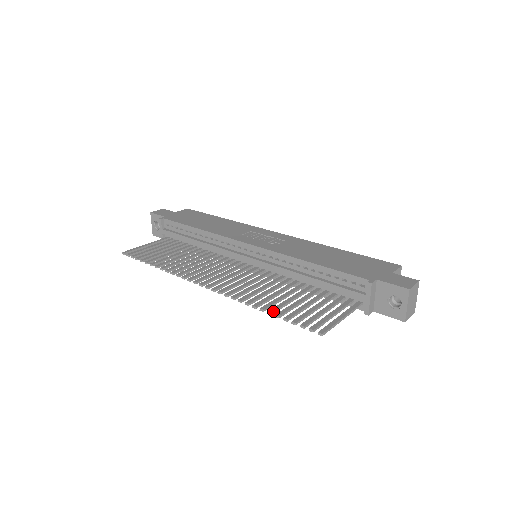
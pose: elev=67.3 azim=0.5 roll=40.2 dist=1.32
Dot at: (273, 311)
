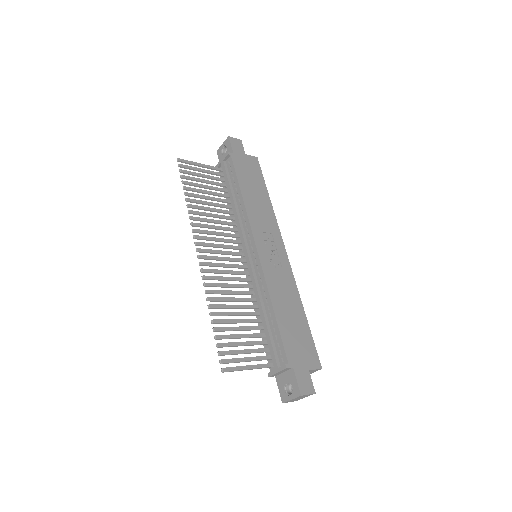
Dot at: (216, 323)
